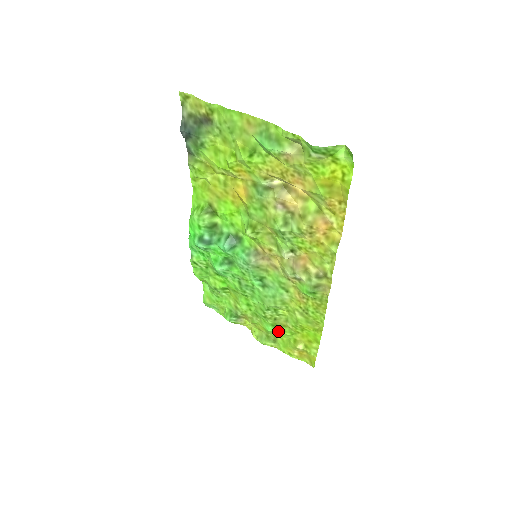
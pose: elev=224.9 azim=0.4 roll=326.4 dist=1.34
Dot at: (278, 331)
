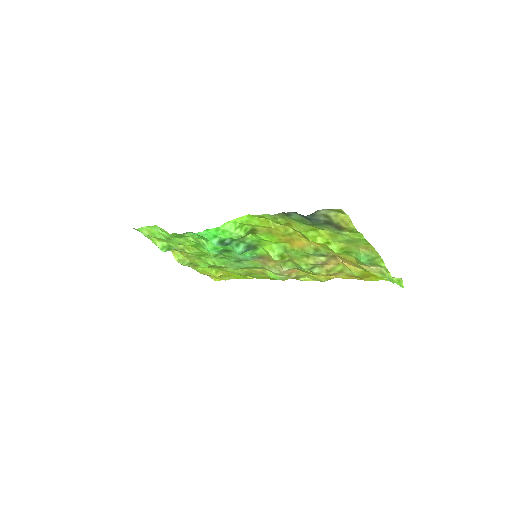
Dot at: (209, 267)
